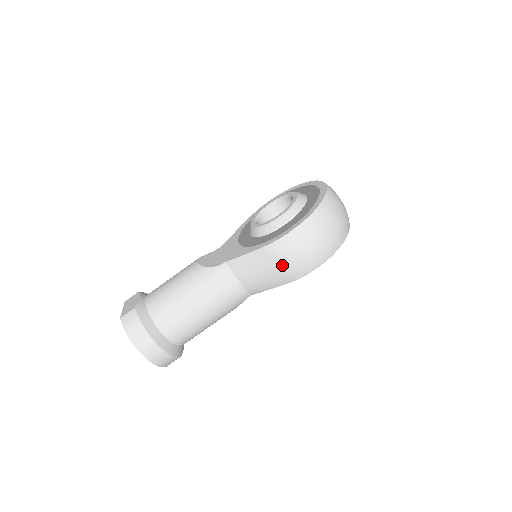
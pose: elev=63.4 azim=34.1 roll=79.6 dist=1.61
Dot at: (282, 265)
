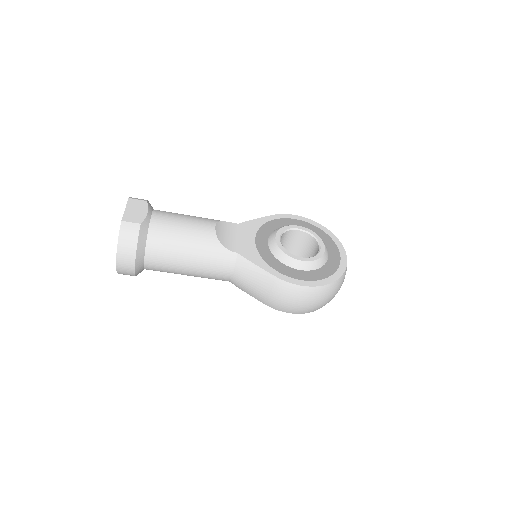
Dot at: (275, 296)
